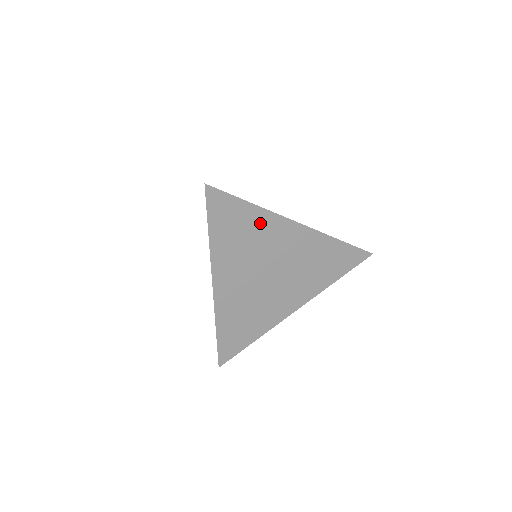
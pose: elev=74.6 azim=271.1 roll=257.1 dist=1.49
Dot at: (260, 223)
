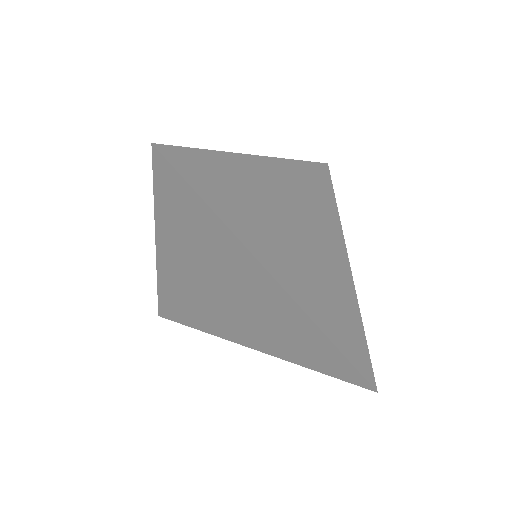
Dot at: (239, 172)
